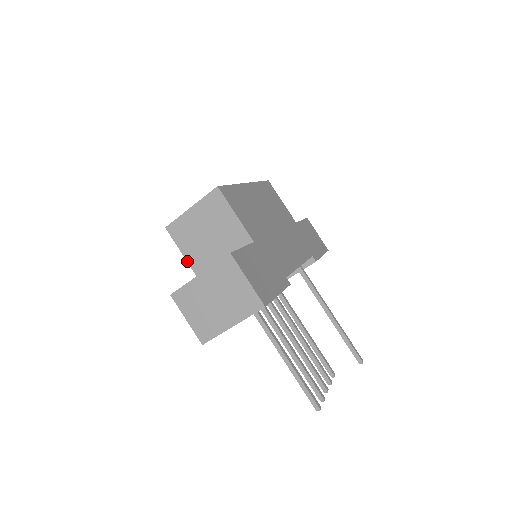
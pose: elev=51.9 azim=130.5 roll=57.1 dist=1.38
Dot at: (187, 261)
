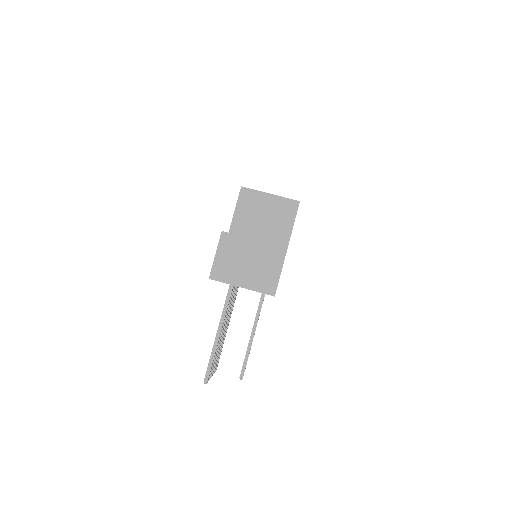
Dot at: (233, 219)
